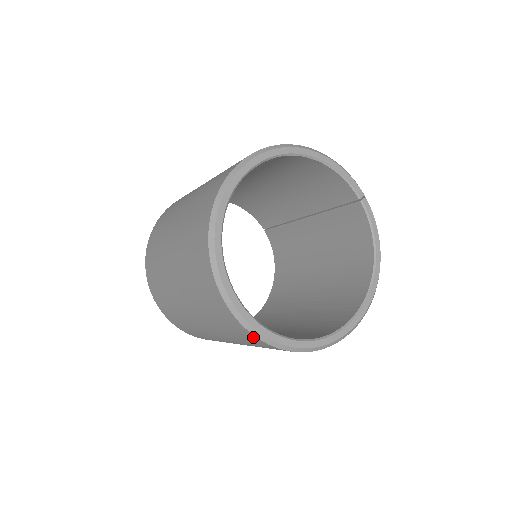
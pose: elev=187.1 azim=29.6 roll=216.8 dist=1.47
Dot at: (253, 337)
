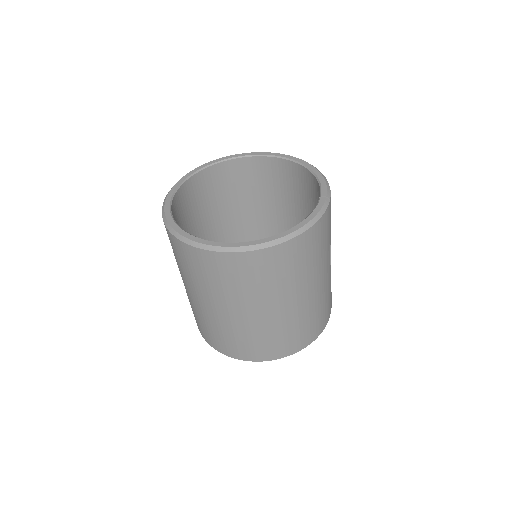
Dot at: occluded
